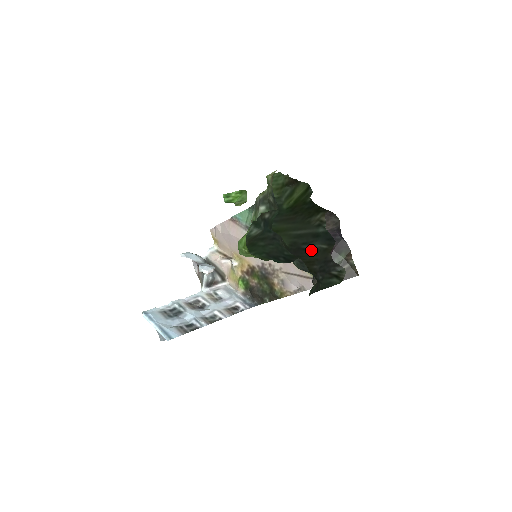
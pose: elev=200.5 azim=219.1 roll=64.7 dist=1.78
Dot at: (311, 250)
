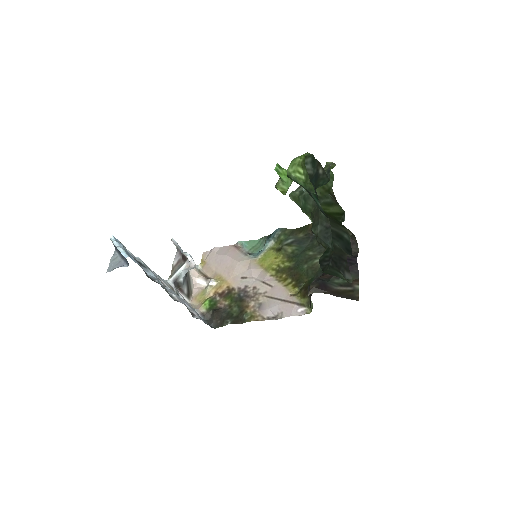
Dot at: occluded
